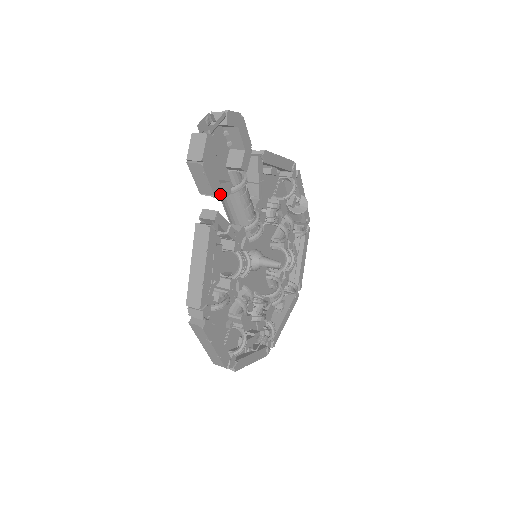
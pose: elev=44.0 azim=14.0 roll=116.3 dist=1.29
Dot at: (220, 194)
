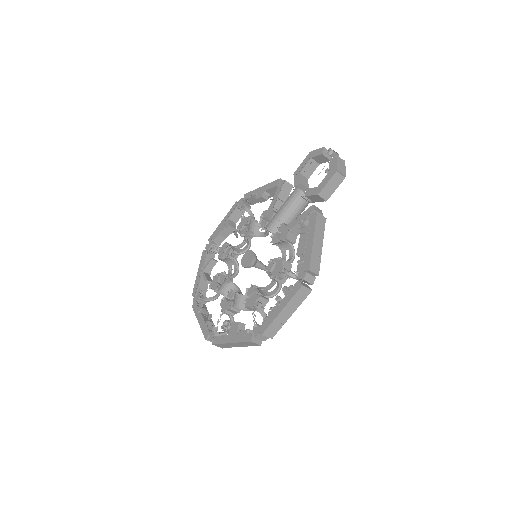
Dot at: (323, 200)
